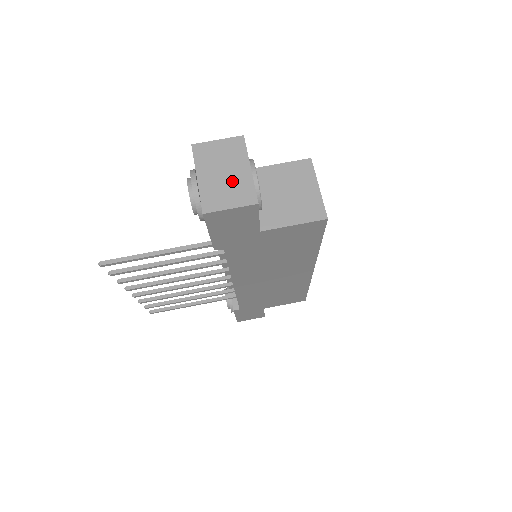
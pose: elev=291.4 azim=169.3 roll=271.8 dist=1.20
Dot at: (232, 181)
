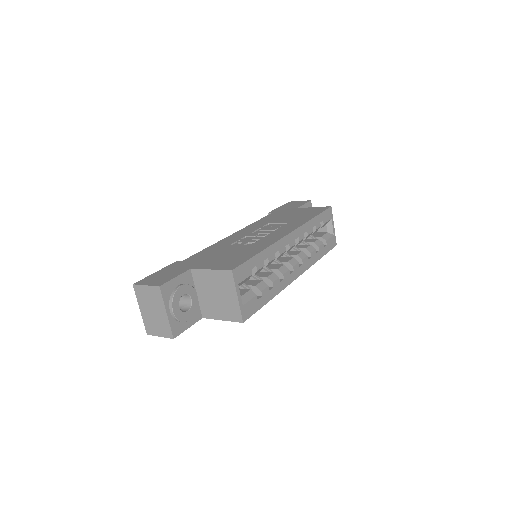
Dot at: (158, 319)
